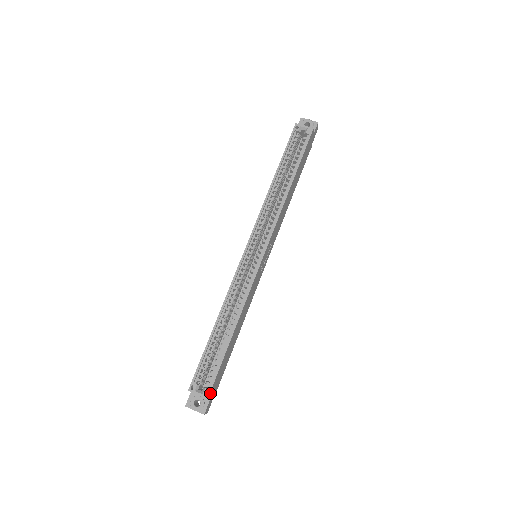
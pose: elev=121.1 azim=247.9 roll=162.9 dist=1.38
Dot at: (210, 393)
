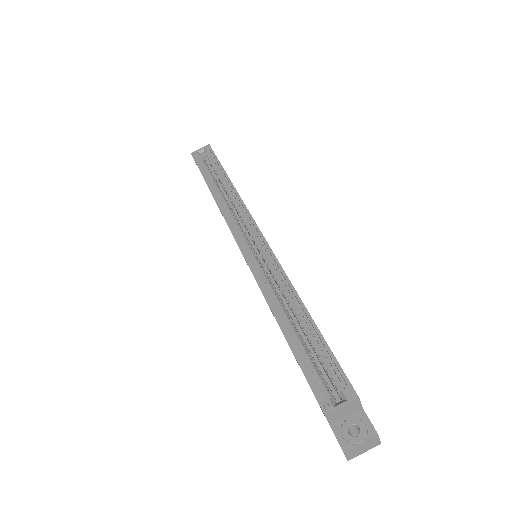
Dot at: (354, 392)
